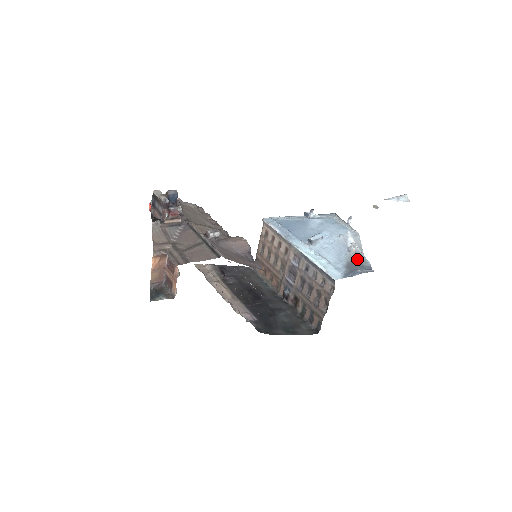
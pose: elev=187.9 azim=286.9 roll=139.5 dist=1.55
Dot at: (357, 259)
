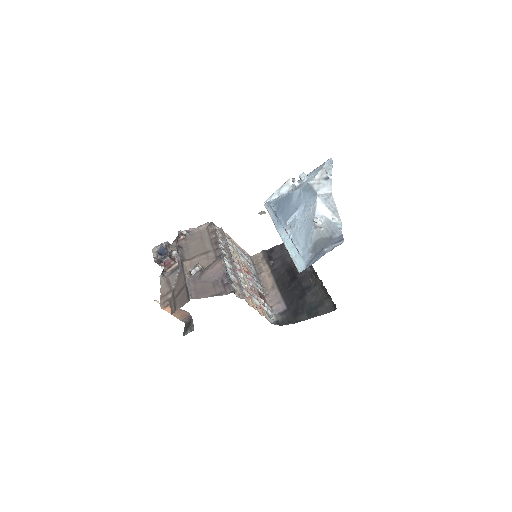
Dot at: (325, 233)
